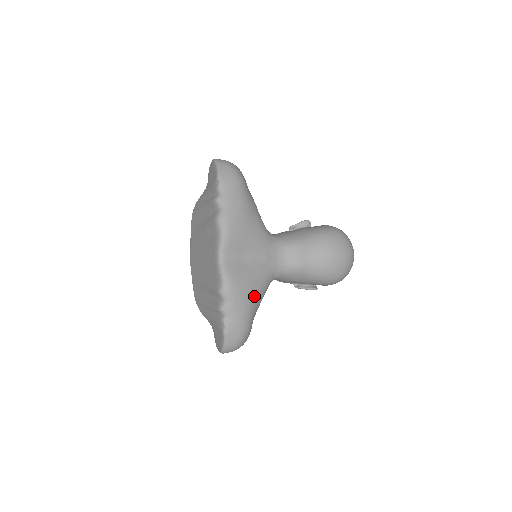
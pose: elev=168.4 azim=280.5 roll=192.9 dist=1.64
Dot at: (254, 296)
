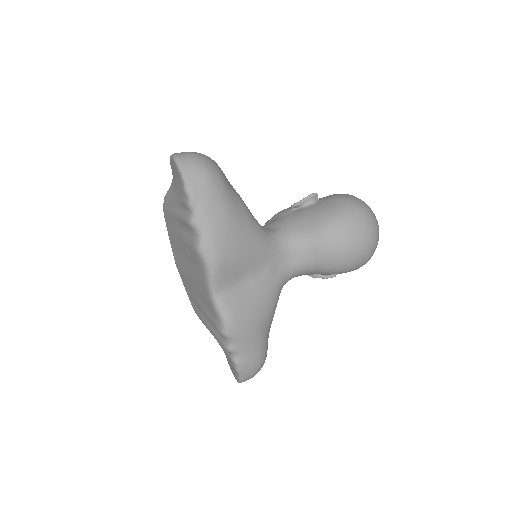
Dot at: (264, 321)
